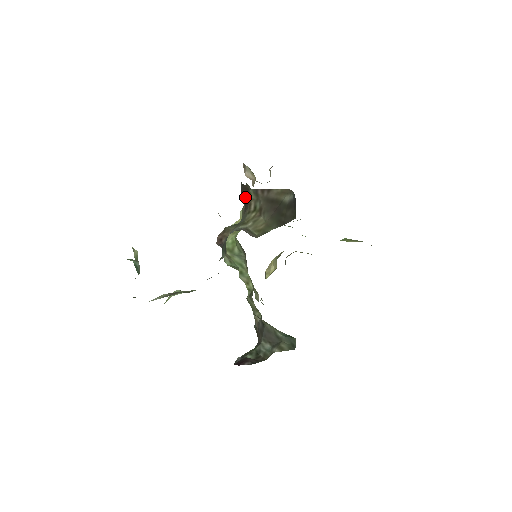
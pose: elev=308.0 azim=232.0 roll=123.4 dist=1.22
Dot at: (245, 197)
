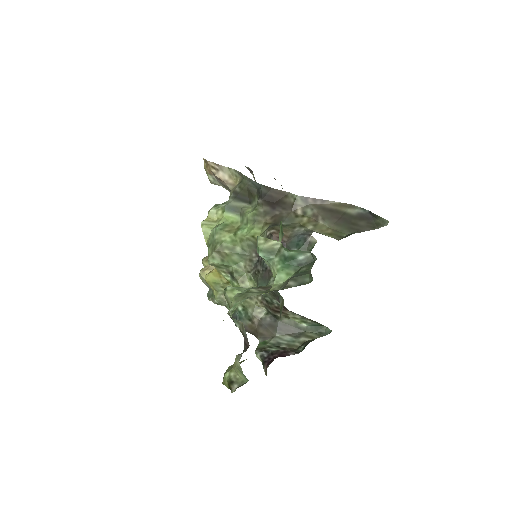
Dot at: (275, 201)
